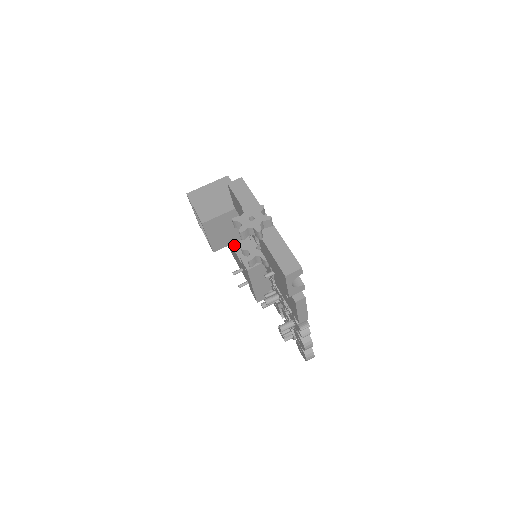
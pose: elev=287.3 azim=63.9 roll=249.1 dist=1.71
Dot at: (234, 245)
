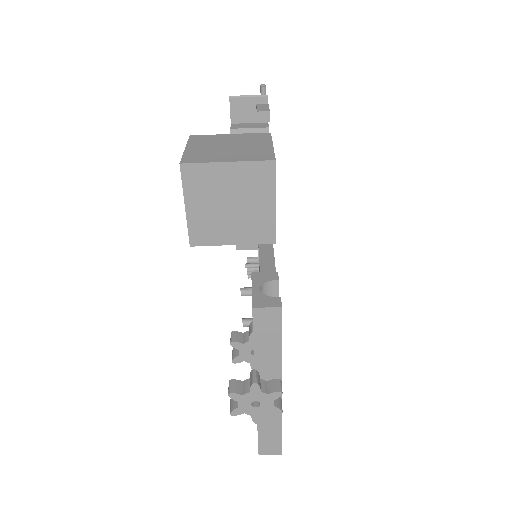
Dot at: occluded
